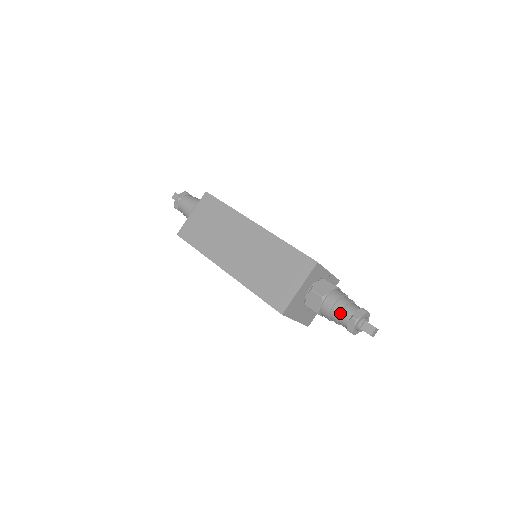
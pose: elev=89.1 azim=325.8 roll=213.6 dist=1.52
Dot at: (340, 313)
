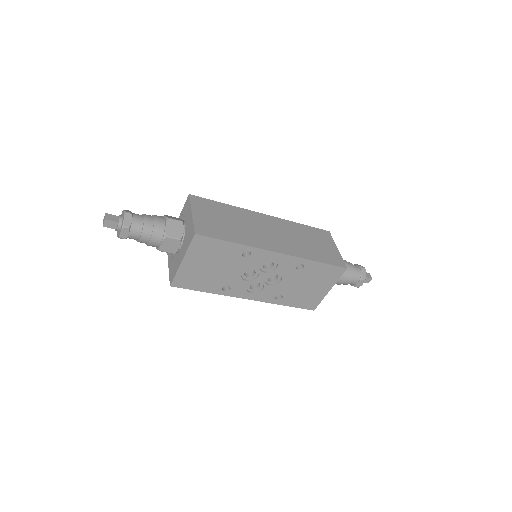
Dot at: (353, 268)
